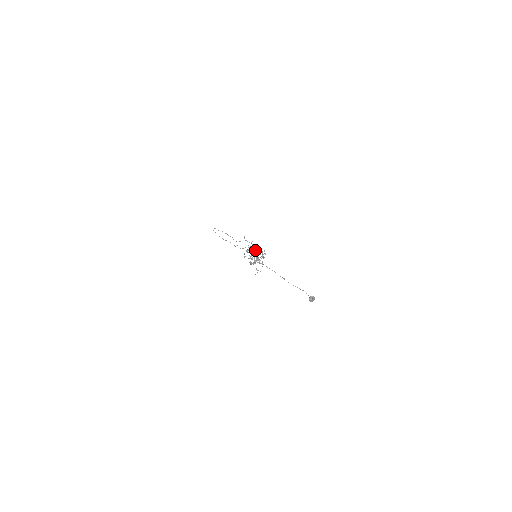
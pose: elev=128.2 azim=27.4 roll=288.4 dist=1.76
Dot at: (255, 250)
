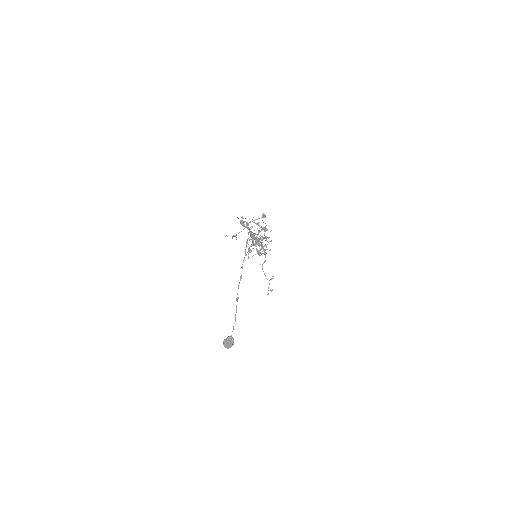
Dot at: (264, 228)
